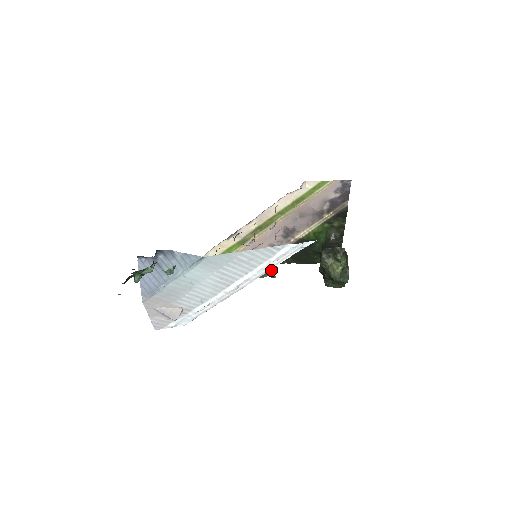
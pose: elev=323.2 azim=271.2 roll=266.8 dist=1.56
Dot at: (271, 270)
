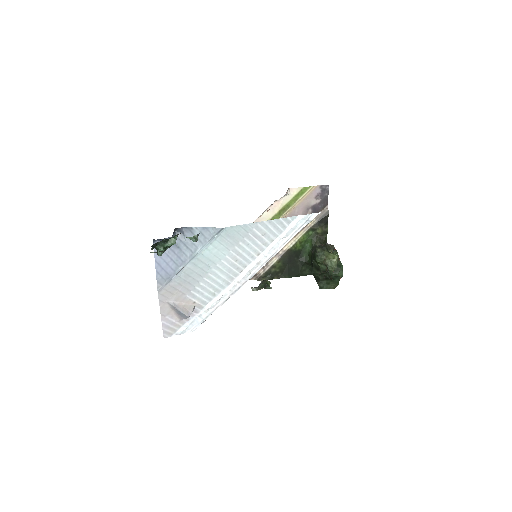
Dot at: (265, 283)
